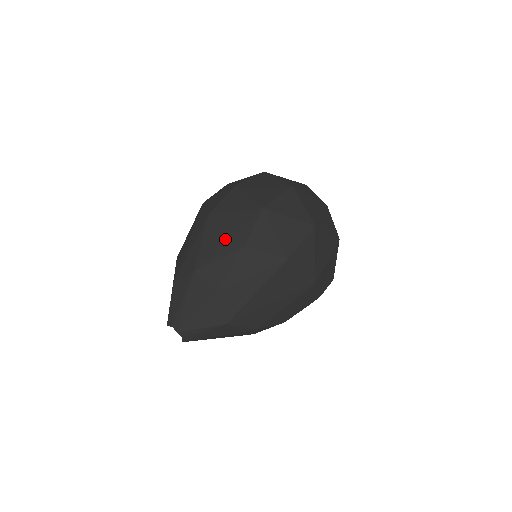
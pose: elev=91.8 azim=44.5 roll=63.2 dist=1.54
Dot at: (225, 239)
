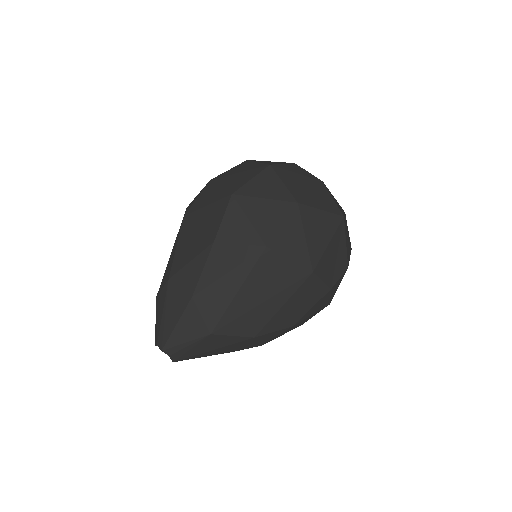
Dot at: (197, 237)
